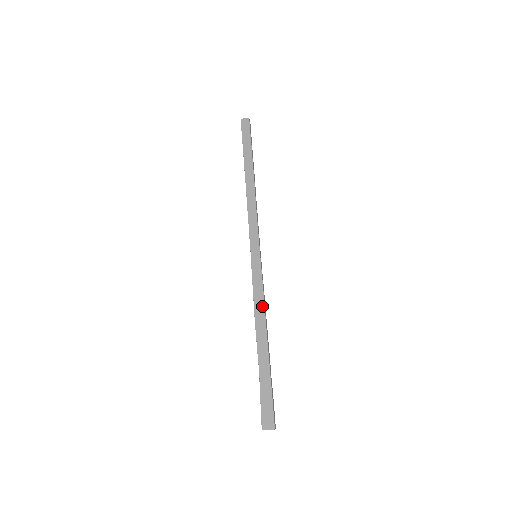
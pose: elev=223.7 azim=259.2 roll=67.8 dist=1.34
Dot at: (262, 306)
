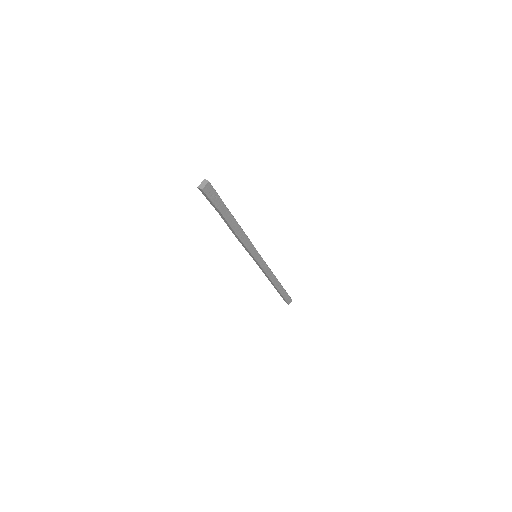
Dot at: occluded
